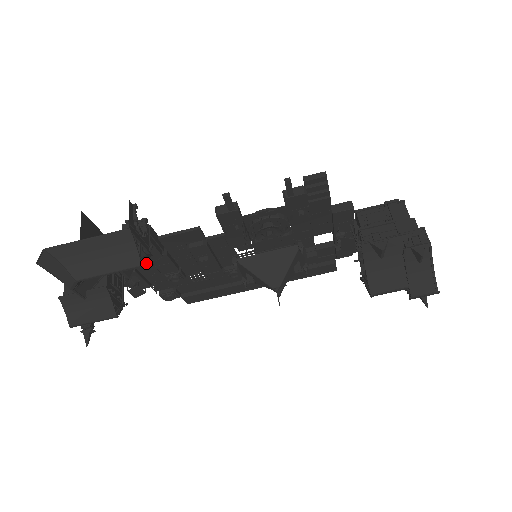
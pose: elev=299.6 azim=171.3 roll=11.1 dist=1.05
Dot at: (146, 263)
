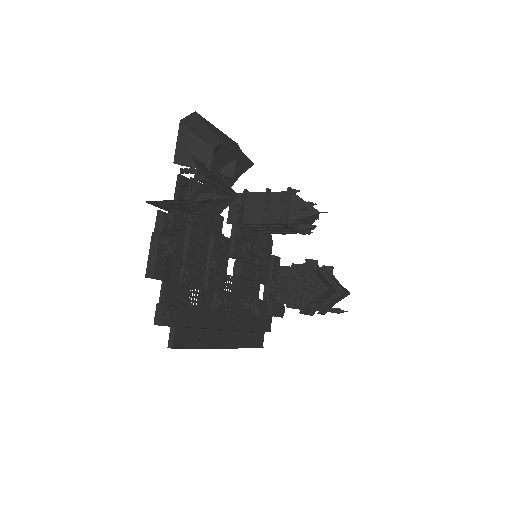
Dot at: (180, 237)
